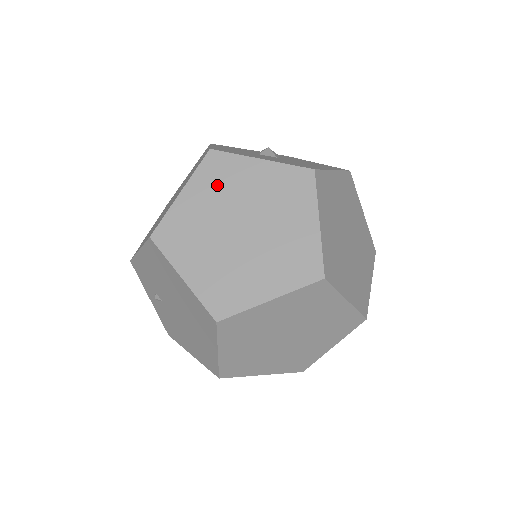
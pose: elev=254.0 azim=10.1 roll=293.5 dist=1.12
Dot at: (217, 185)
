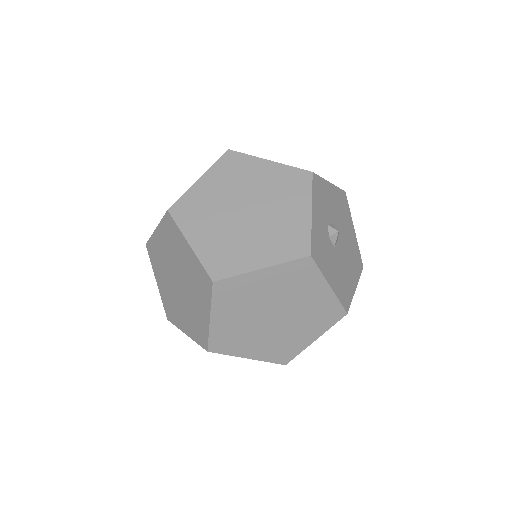
Dot at: occluded
